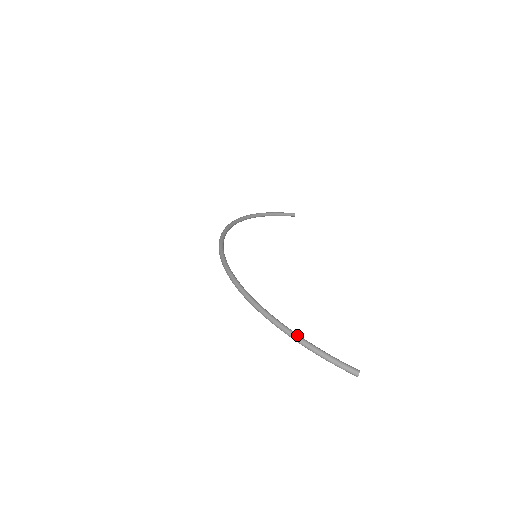
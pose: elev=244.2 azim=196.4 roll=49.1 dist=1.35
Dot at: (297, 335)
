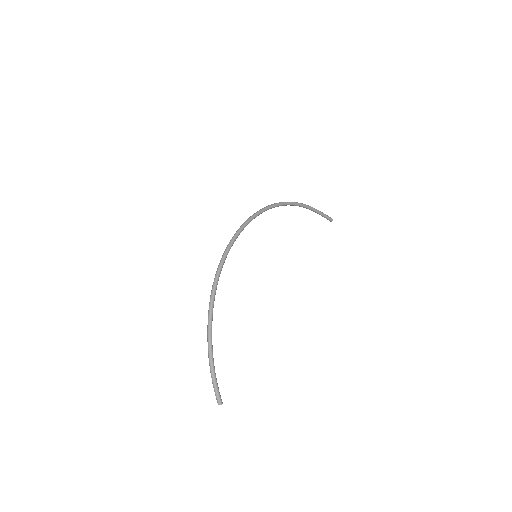
Dot at: (212, 353)
